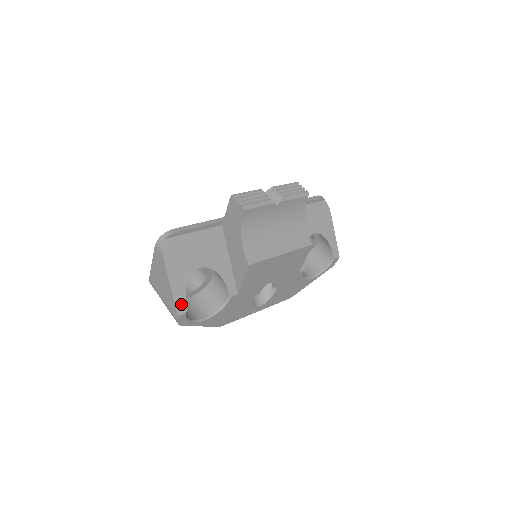
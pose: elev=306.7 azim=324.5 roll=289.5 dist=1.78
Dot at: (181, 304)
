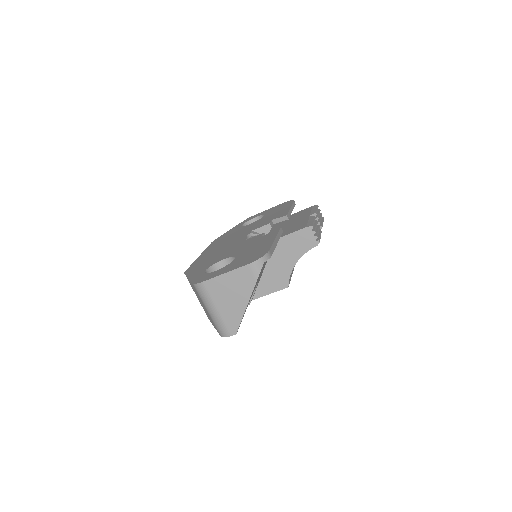
Dot at: occluded
